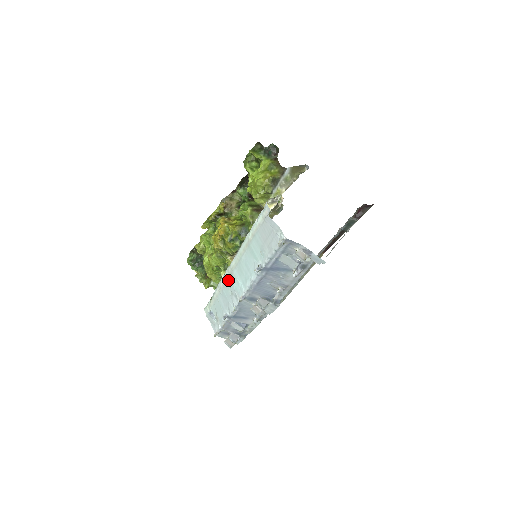
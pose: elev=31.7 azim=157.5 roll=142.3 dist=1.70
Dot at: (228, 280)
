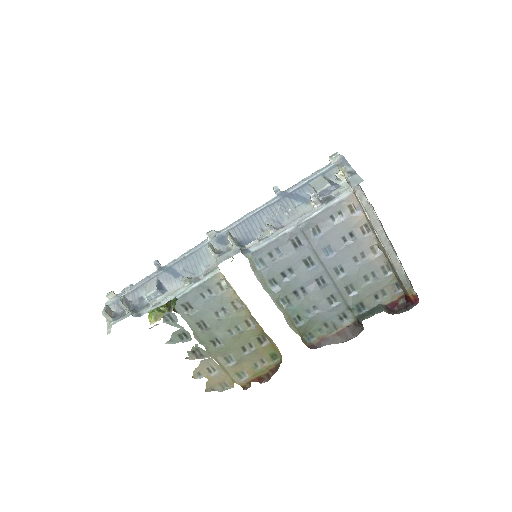
Dot at: occluded
